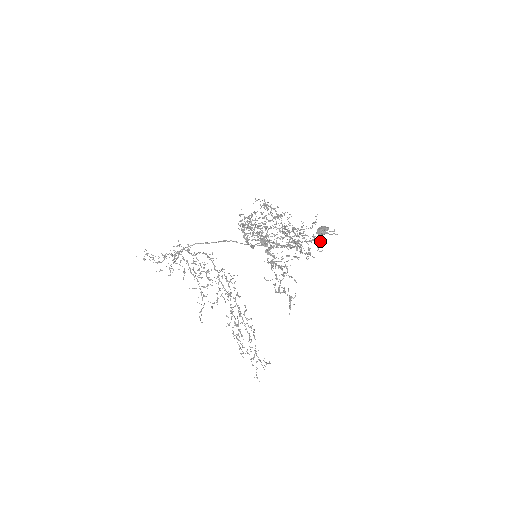
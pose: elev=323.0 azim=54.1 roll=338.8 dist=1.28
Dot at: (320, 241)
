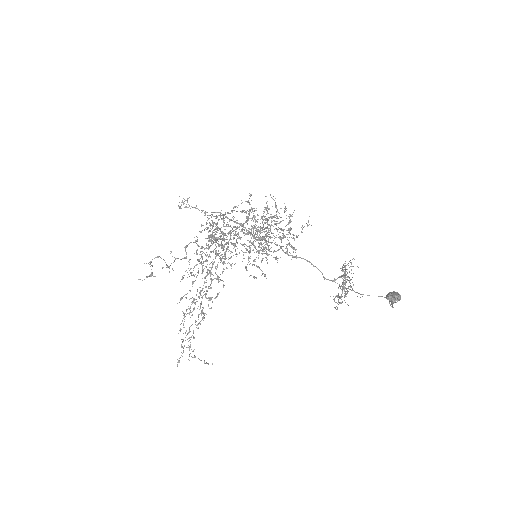
Dot at: occluded
